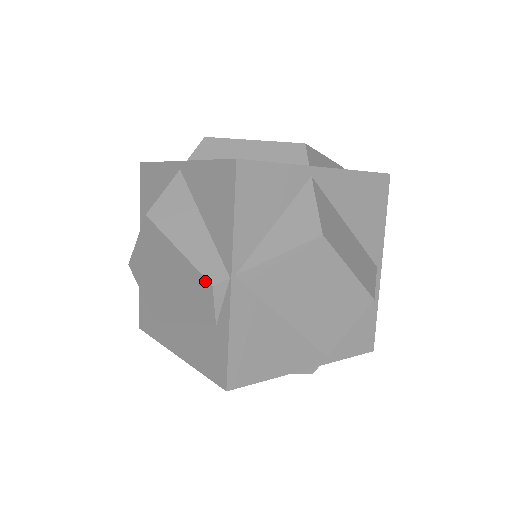
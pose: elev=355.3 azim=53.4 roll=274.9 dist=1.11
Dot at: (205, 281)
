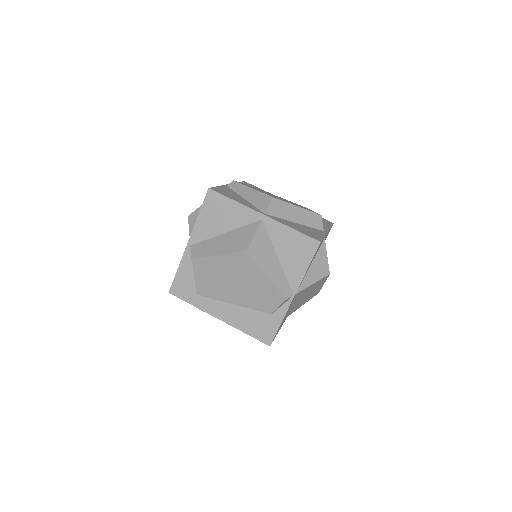
Dot at: (281, 296)
